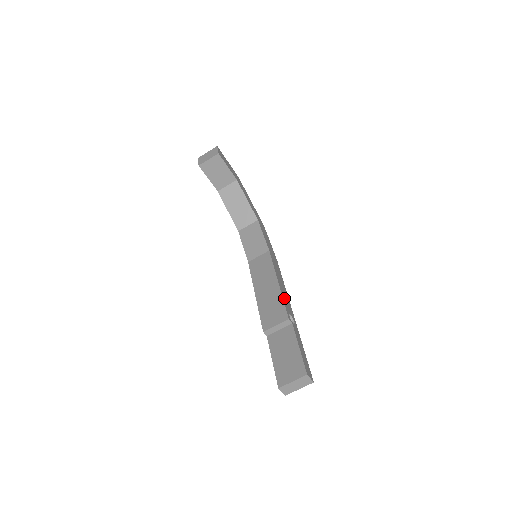
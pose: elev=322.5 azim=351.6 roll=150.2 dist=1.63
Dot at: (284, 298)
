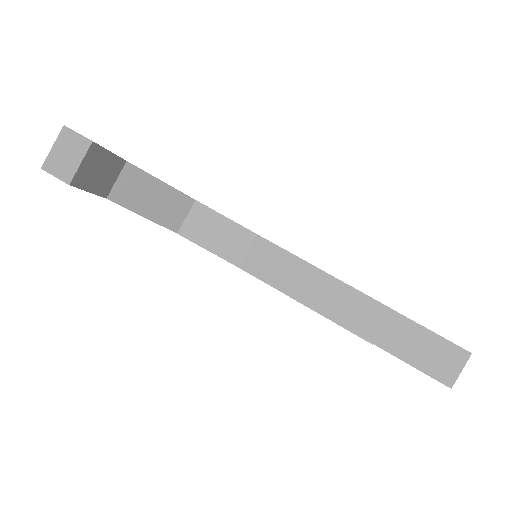
Dot at: (349, 285)
